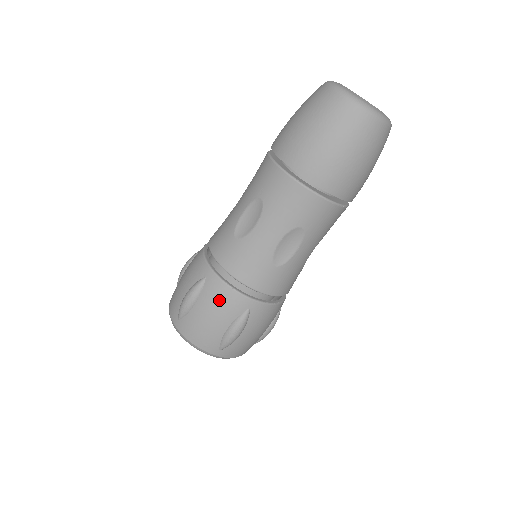
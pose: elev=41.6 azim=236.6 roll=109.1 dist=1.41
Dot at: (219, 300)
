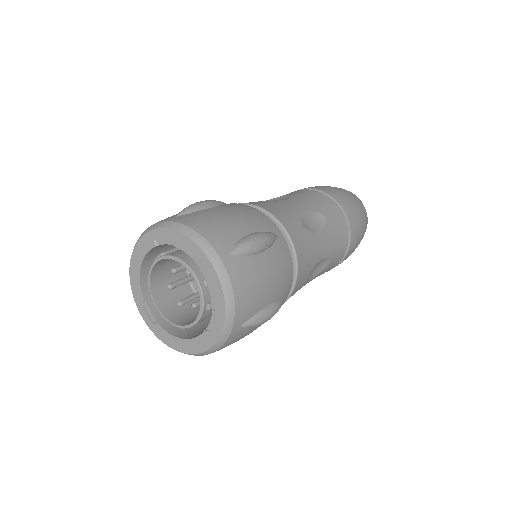
Dot at: (246, 211)
